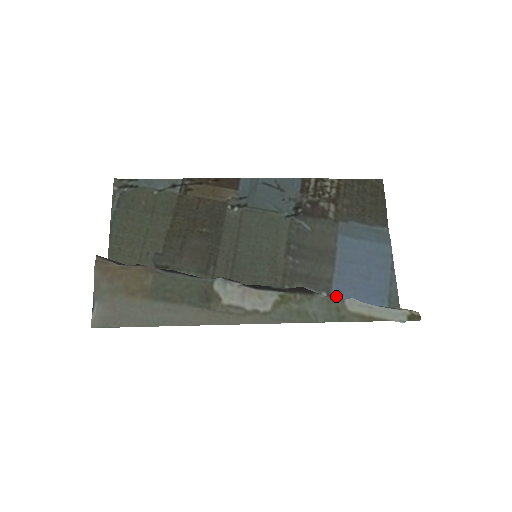
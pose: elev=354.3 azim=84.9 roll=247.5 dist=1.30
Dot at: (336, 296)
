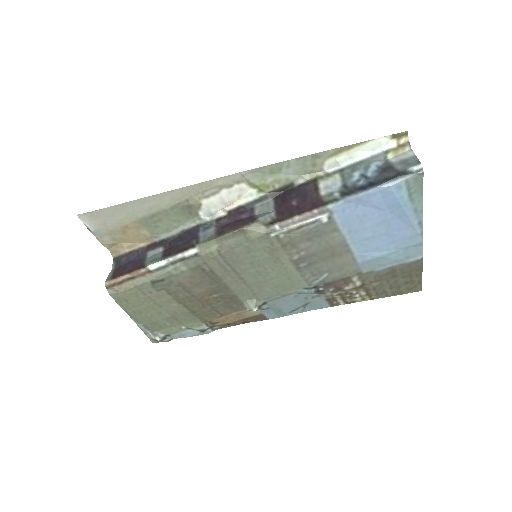
Dot at: (338, 214)
